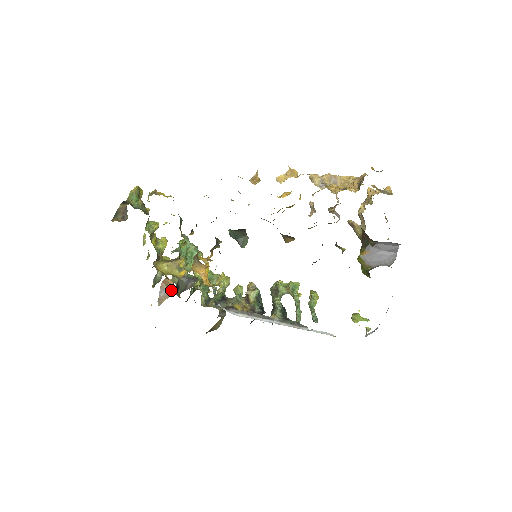
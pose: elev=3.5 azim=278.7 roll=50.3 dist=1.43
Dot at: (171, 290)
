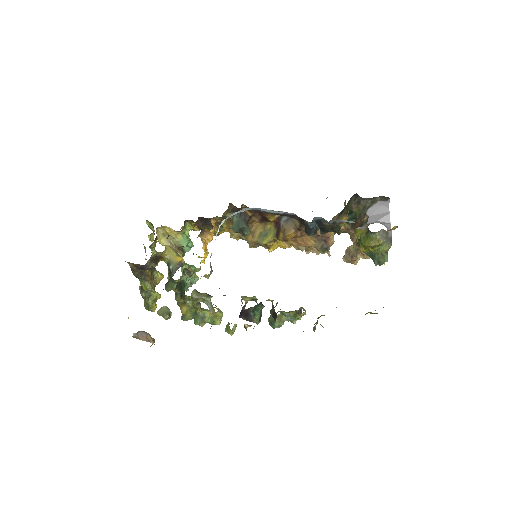
Dot at: (150, 337)
